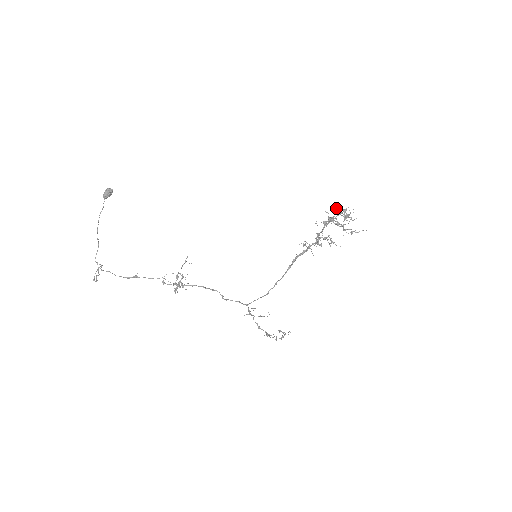
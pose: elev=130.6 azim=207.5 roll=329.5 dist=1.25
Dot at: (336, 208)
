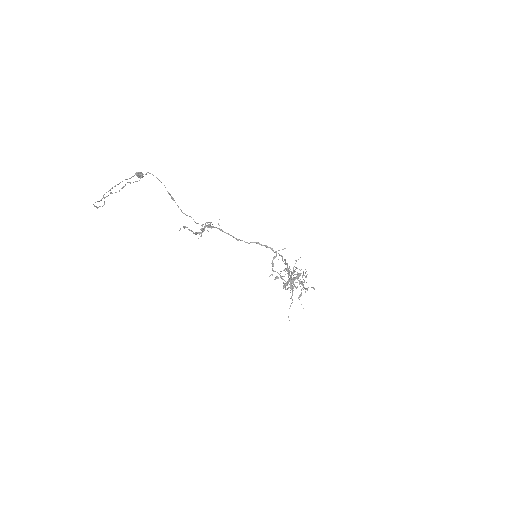
Dot at: occluded
